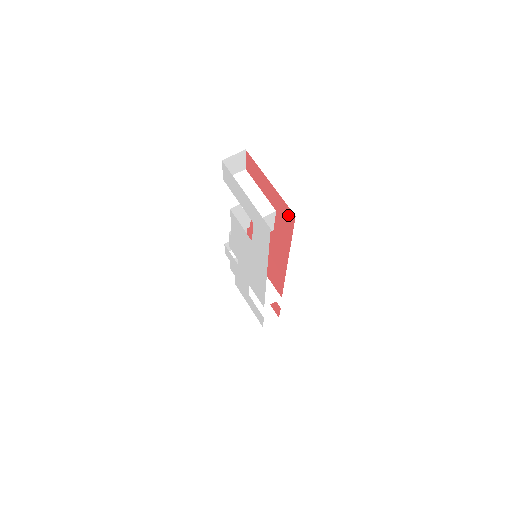
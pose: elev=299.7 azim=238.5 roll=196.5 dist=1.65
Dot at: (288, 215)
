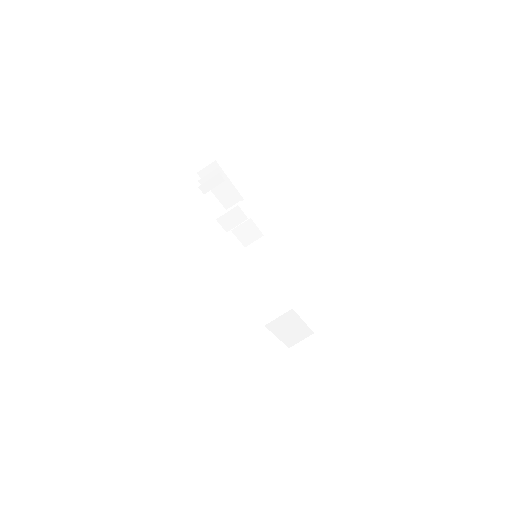
Dot at: occluded
